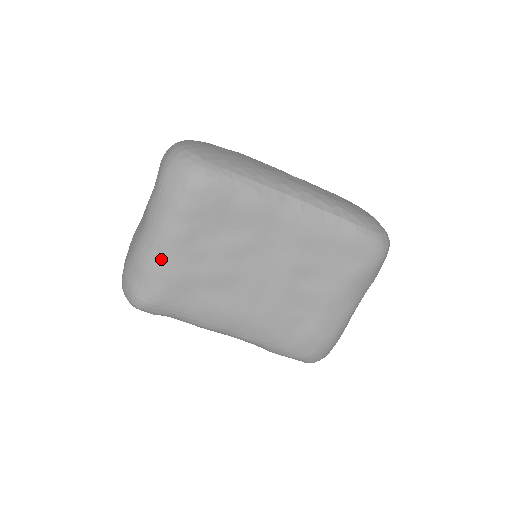
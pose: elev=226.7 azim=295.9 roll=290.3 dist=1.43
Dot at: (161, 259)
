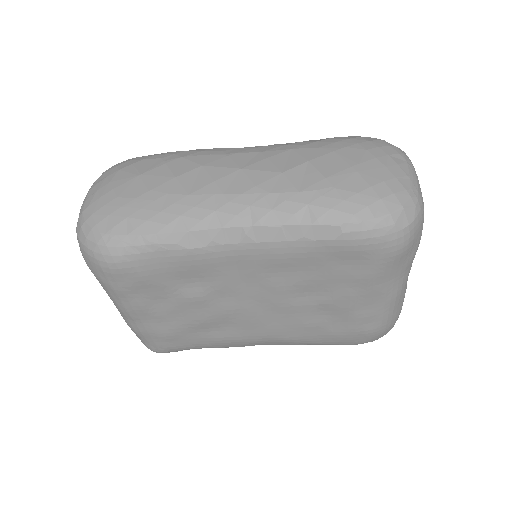
Dot at: (140, 325)
